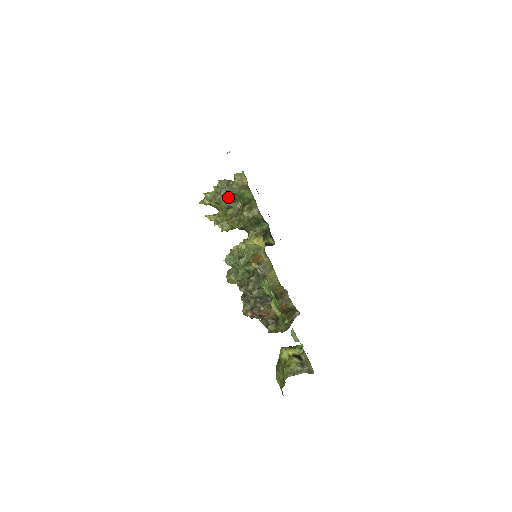
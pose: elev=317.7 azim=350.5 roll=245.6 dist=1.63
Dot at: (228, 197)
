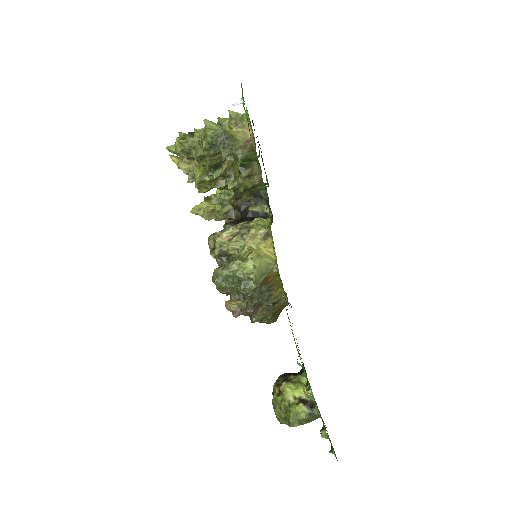
Dot at: (218, 153)
